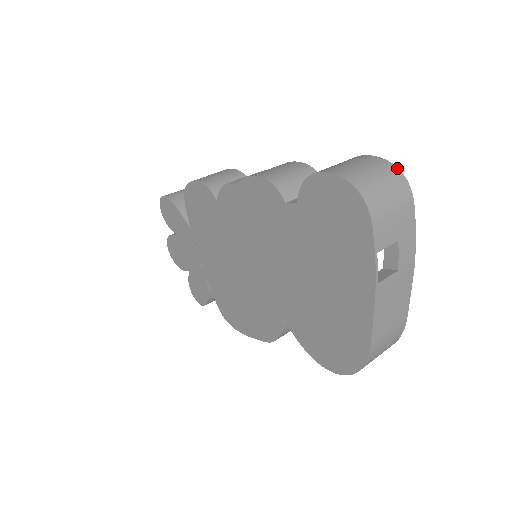
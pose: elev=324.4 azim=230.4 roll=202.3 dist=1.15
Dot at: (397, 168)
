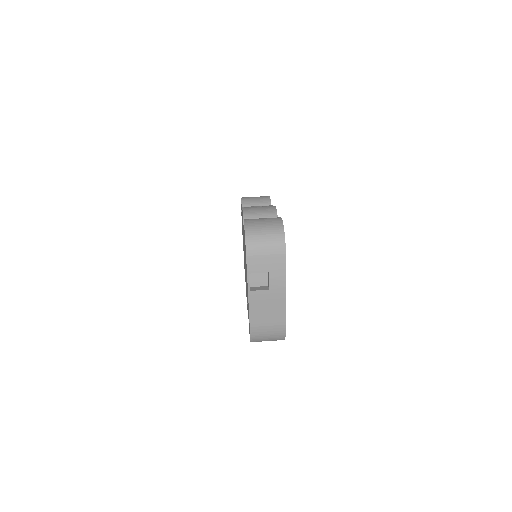
Dot at: (284, 232)
